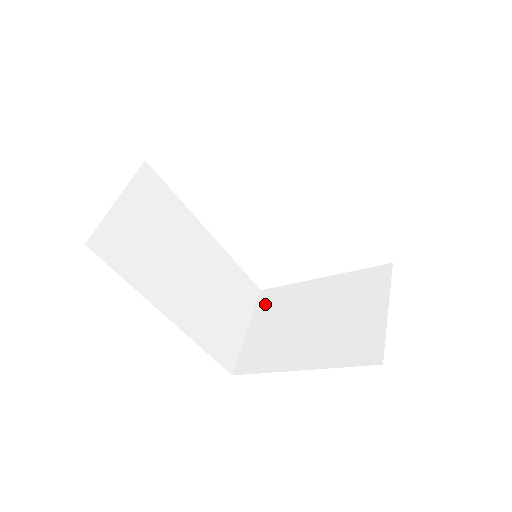
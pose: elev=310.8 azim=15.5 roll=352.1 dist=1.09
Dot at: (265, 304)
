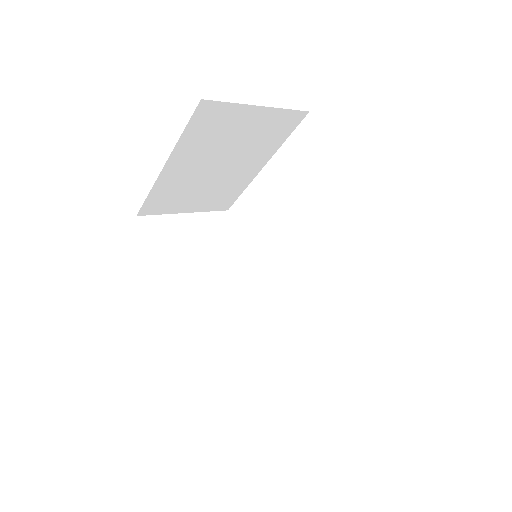
Dot at: occluded
